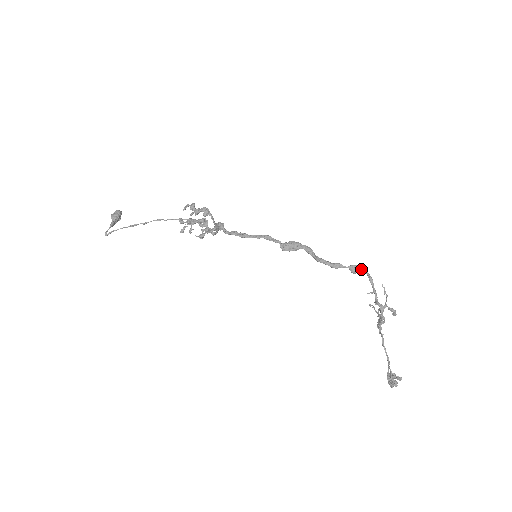
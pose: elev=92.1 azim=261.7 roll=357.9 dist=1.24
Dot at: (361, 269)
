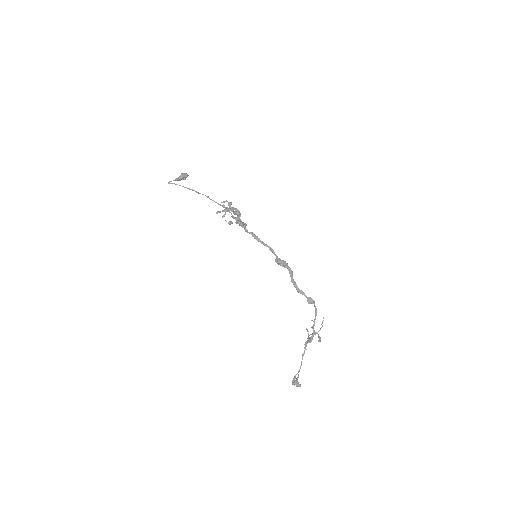
Dot at: (314, 303)
